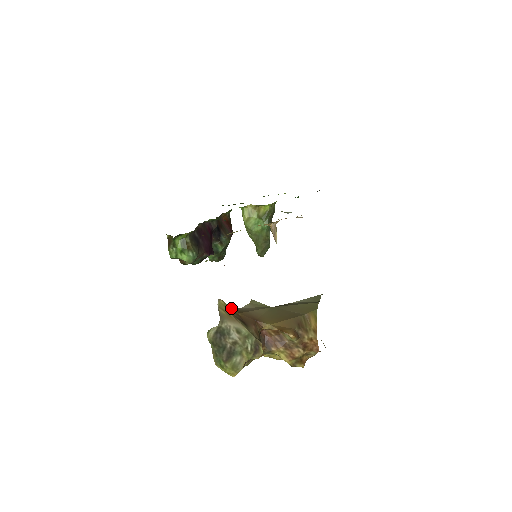
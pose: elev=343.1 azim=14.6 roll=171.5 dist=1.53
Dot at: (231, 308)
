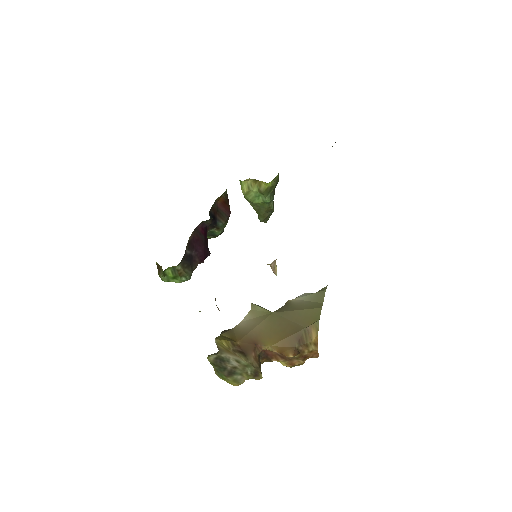
Dot at: (229, 342)
